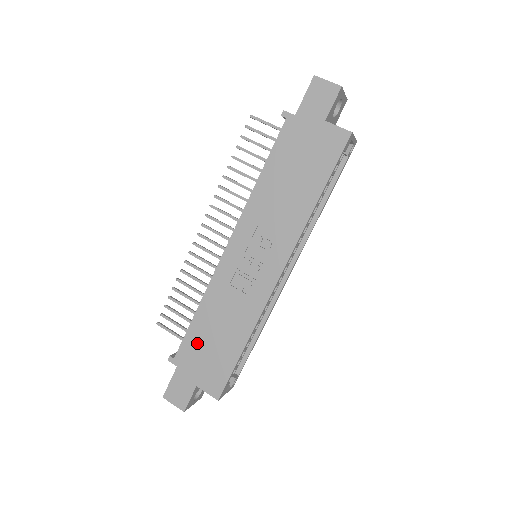
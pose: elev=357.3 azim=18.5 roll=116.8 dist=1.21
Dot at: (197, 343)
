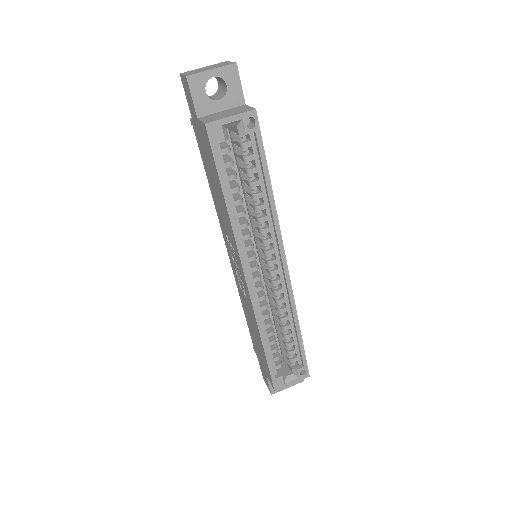
Dot at: (253, 338)
